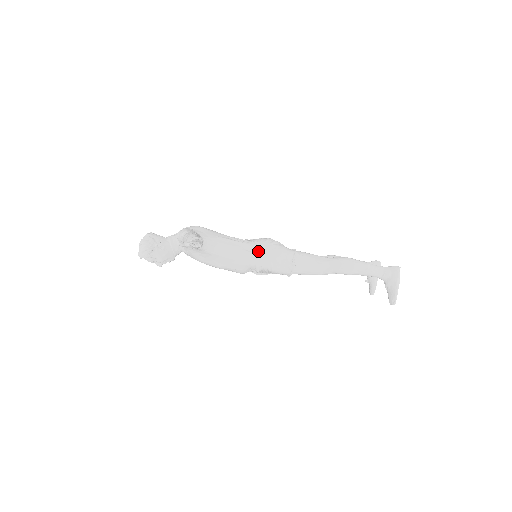
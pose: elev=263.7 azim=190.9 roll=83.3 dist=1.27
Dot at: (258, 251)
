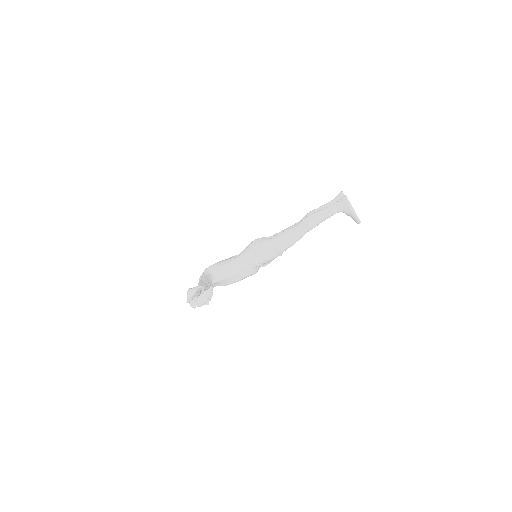
Dot at: (250, 256)
